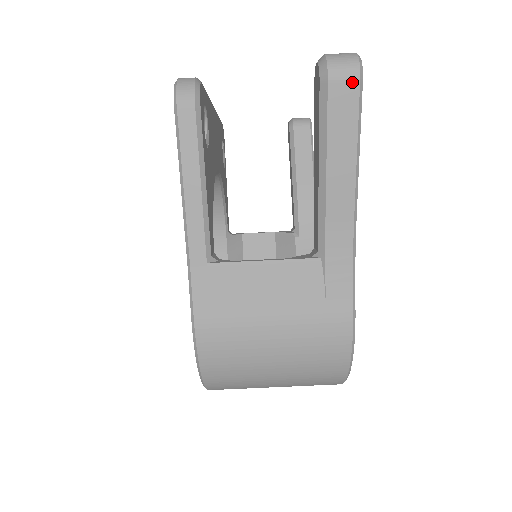
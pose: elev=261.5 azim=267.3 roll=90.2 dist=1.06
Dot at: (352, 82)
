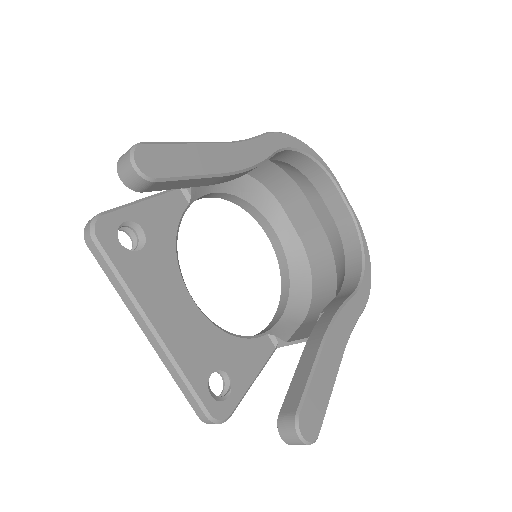
Dot at: occluded
